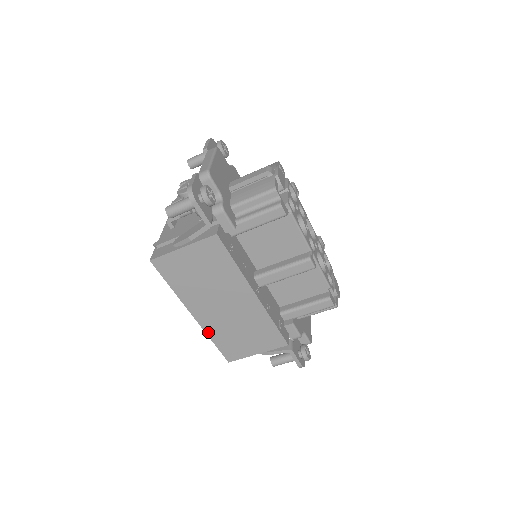
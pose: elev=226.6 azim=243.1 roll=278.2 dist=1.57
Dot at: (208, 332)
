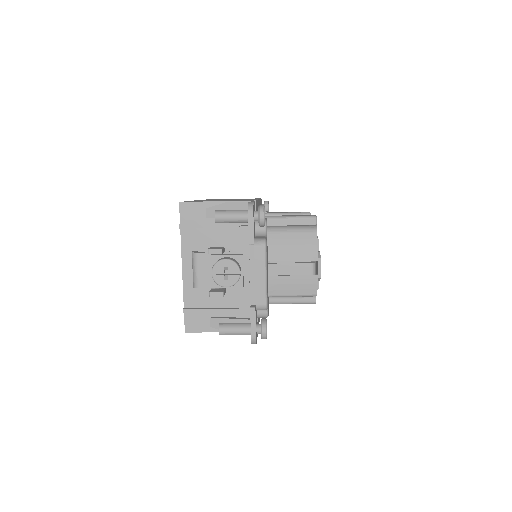
Dot at: occluded
